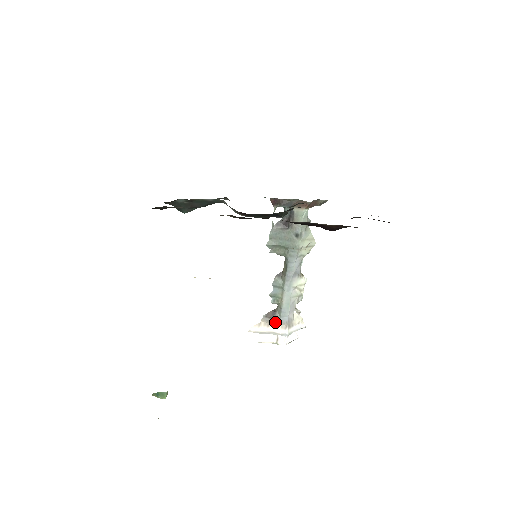
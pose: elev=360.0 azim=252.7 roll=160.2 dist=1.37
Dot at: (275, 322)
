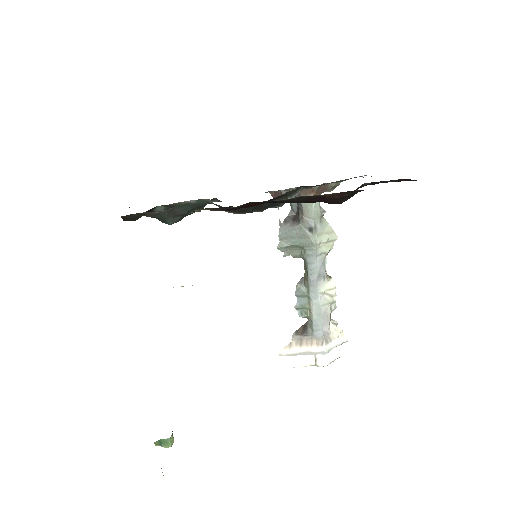
Dot at: (308, 339)
